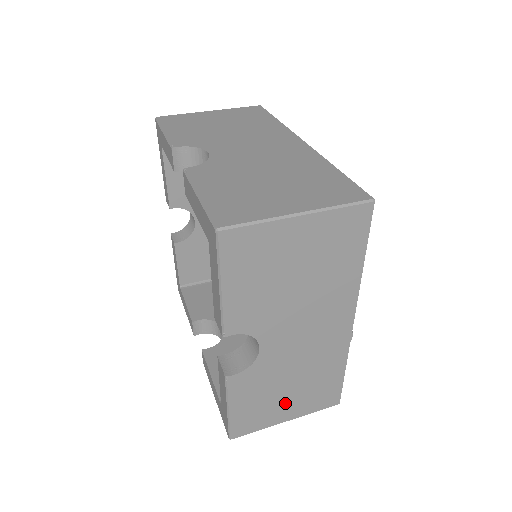
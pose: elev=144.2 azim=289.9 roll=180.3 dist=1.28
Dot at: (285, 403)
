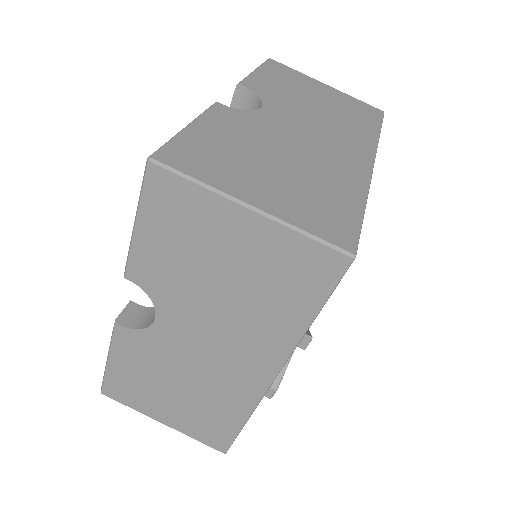
Dot at: occluded
